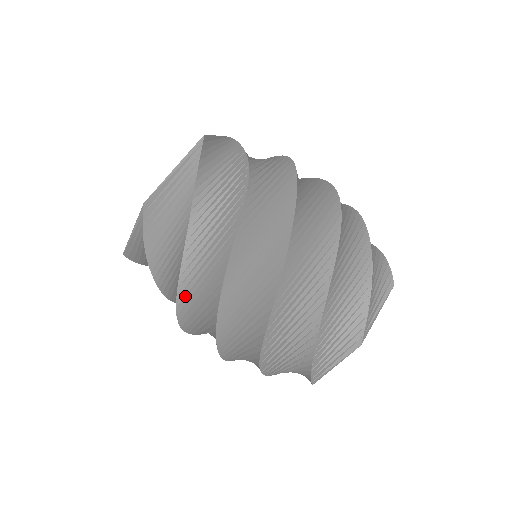
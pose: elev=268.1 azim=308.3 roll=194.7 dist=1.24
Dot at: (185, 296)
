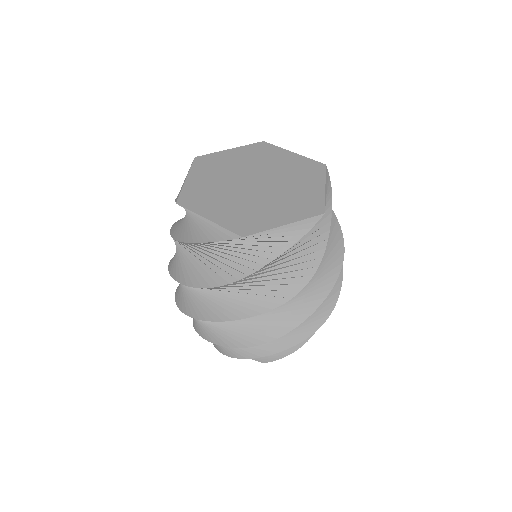
Dot at: occluded
